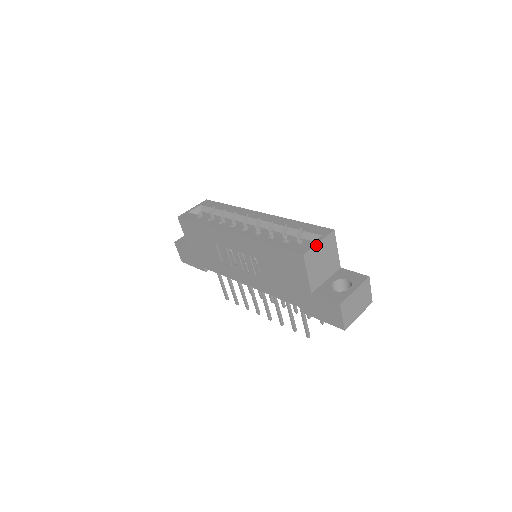
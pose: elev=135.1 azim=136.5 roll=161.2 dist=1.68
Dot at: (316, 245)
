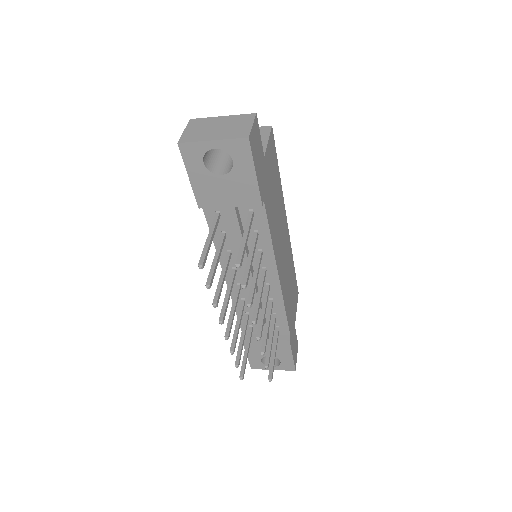
Dot at: occluded
